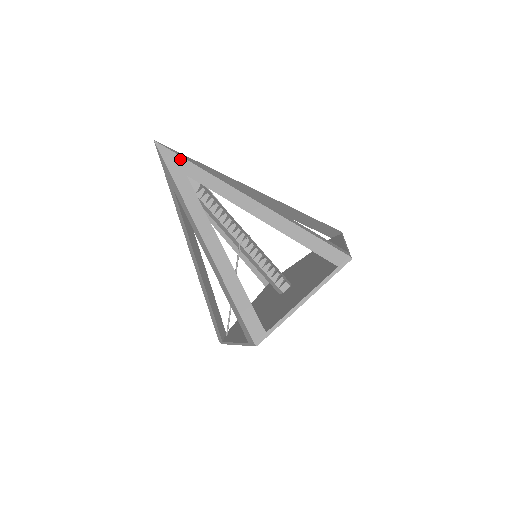
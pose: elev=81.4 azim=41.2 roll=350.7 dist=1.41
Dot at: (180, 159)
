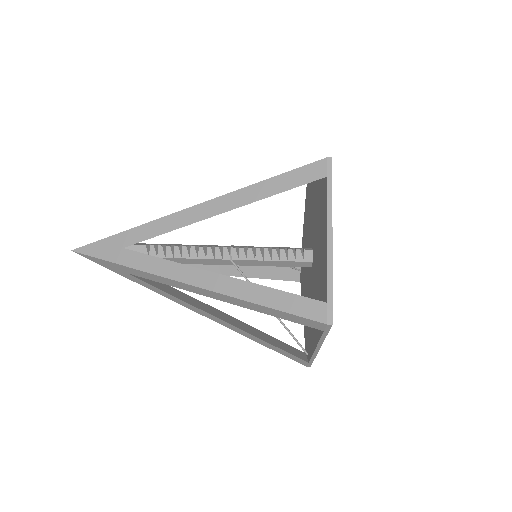
Dot at: (105, 241)
